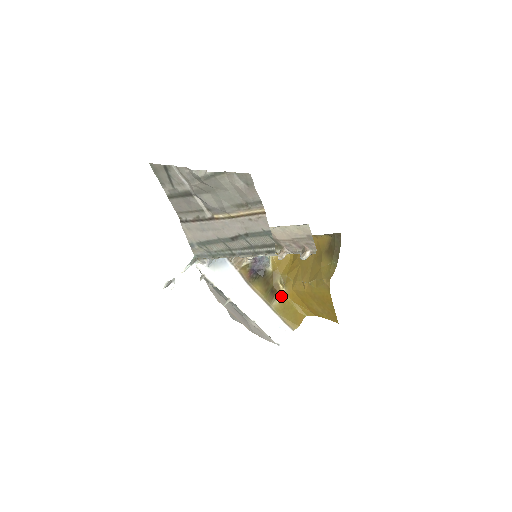
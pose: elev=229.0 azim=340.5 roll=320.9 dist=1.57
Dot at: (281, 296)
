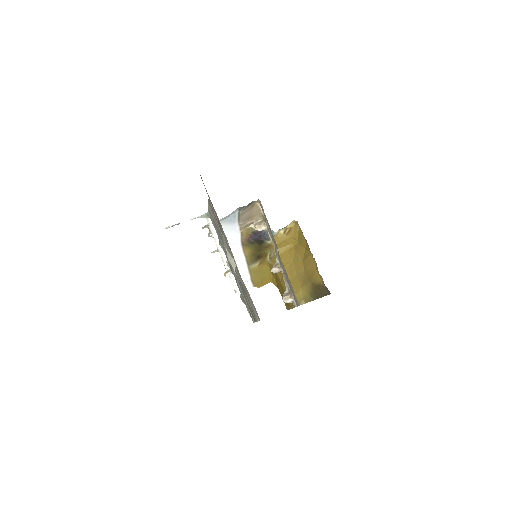
Dot at: (263, 262)
